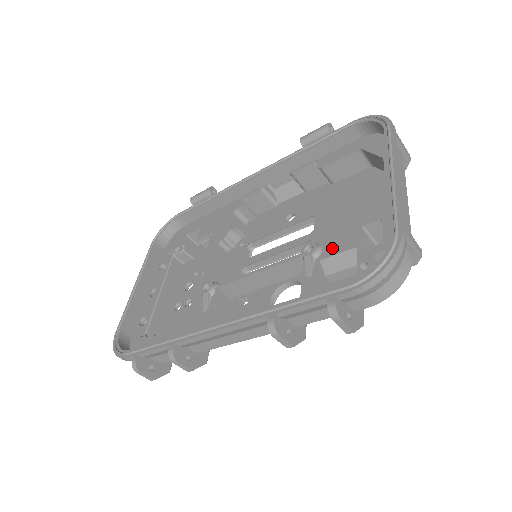
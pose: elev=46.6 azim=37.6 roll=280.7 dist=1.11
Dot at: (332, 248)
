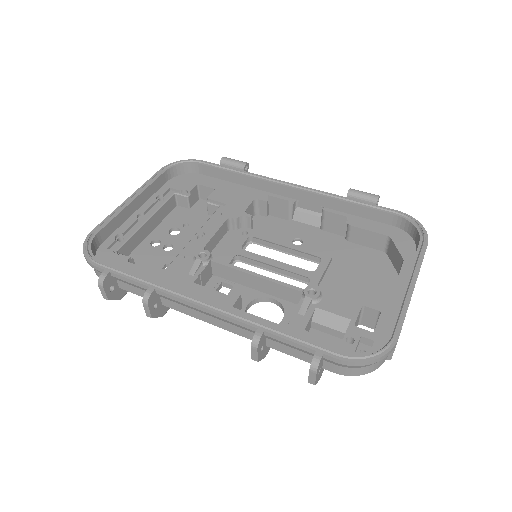
Dot at: (331, 305)
